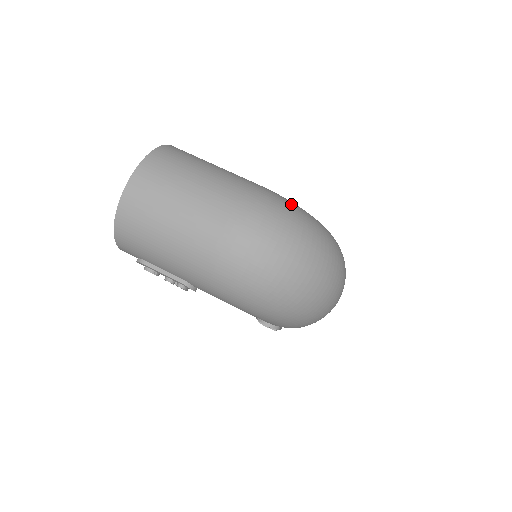
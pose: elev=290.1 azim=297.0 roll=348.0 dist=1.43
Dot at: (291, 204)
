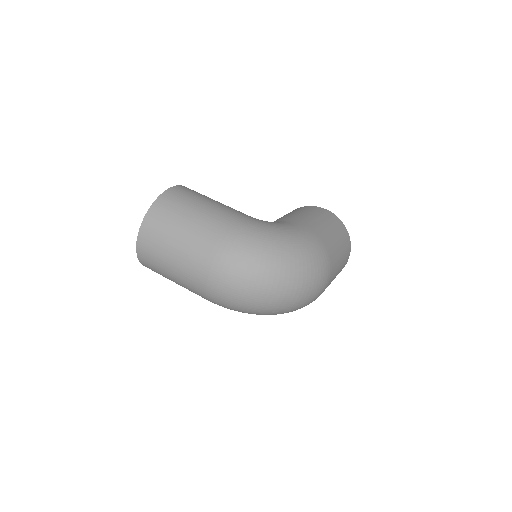
Dot at: (258, 239)
